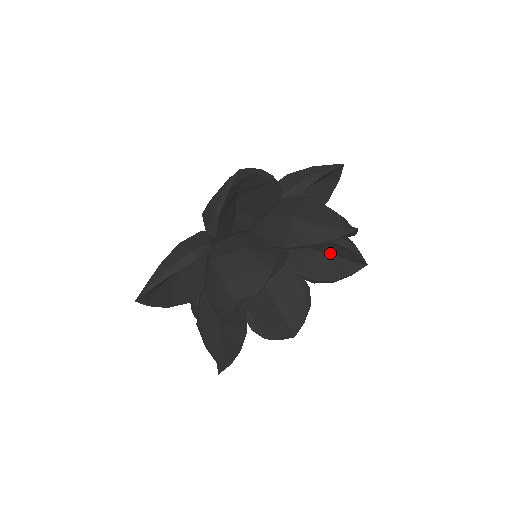
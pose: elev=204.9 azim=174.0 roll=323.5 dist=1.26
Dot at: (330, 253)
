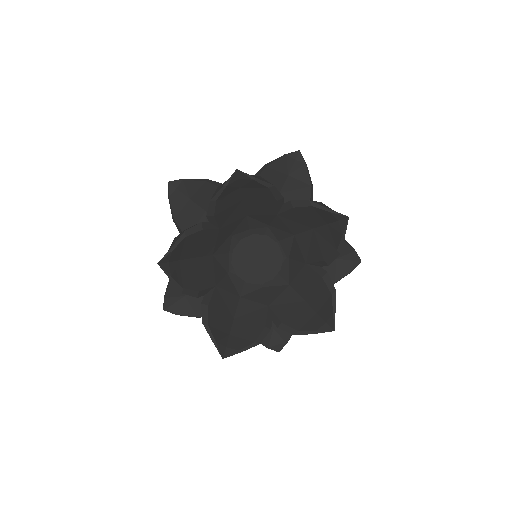
Dot at: (316, 226)
